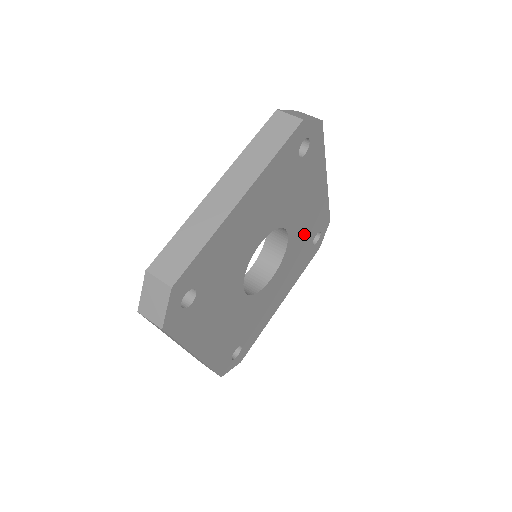
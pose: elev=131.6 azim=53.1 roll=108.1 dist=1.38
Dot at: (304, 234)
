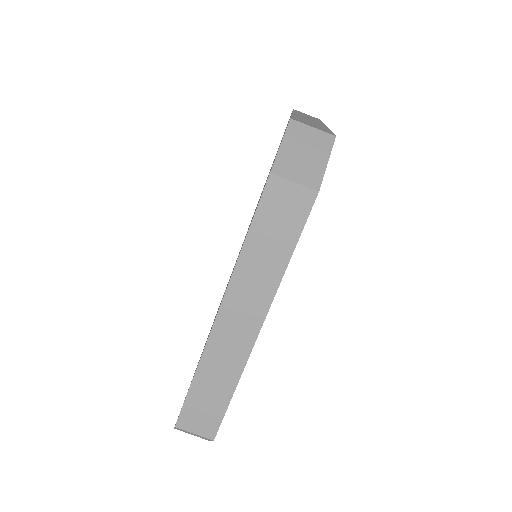
Dot at: occluded
